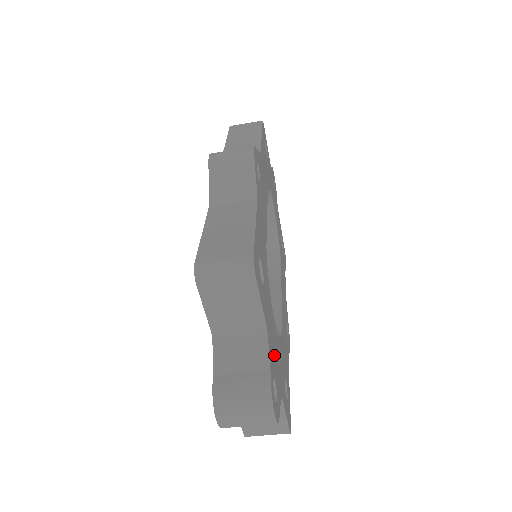
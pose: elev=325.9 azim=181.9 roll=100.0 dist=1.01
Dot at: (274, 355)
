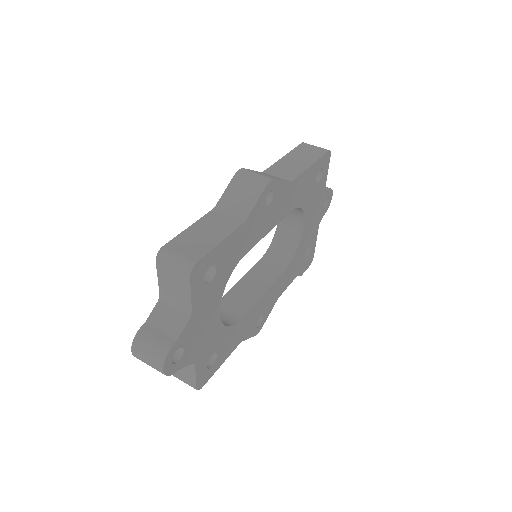
Dot at: (197, 333)
